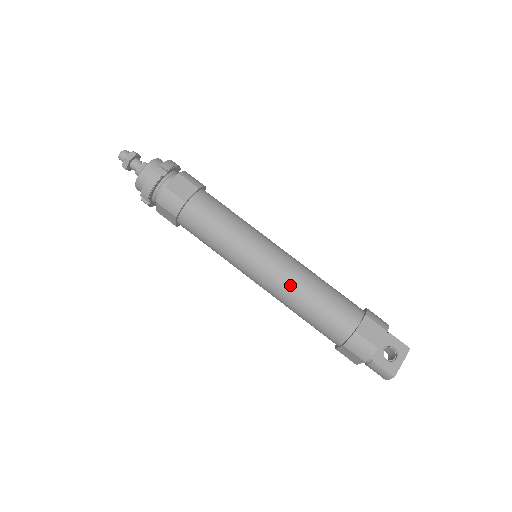
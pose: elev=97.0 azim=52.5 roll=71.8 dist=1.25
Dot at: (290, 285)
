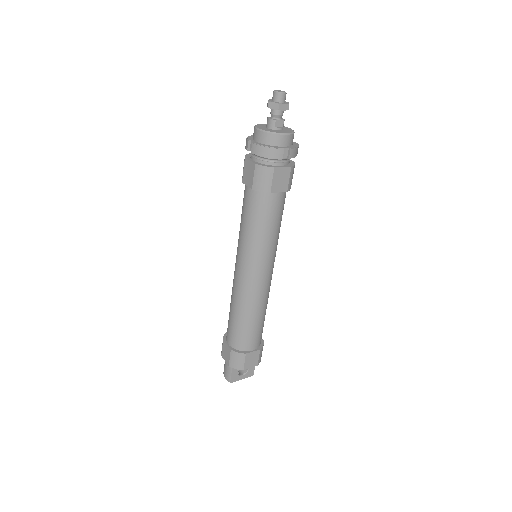
Dot at: (251, 300)
